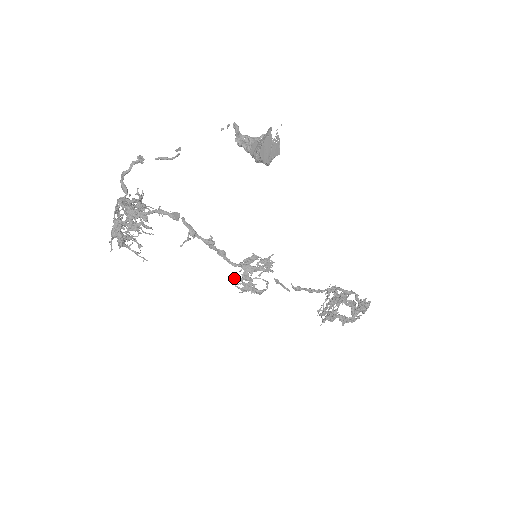
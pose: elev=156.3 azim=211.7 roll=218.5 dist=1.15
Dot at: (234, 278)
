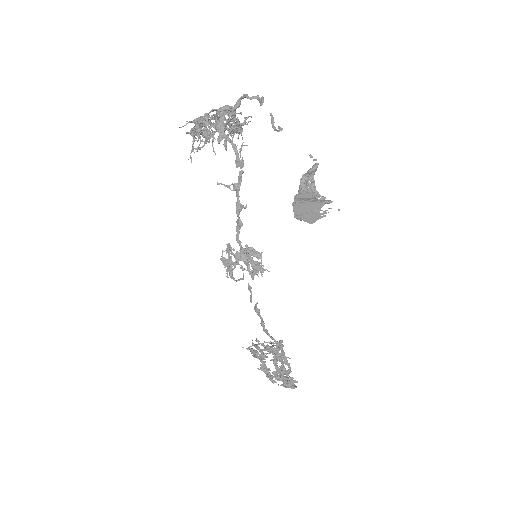
Dot at: (228, 246)
